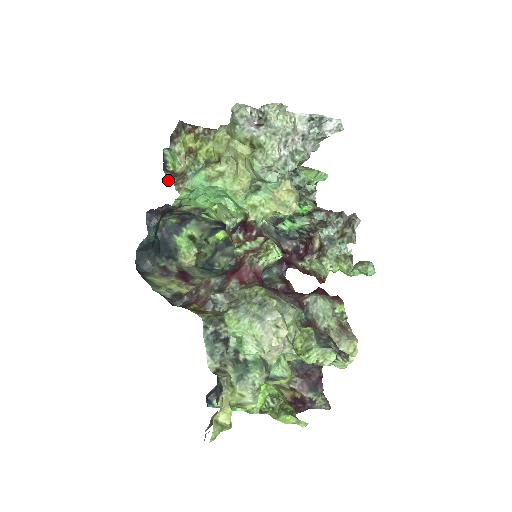
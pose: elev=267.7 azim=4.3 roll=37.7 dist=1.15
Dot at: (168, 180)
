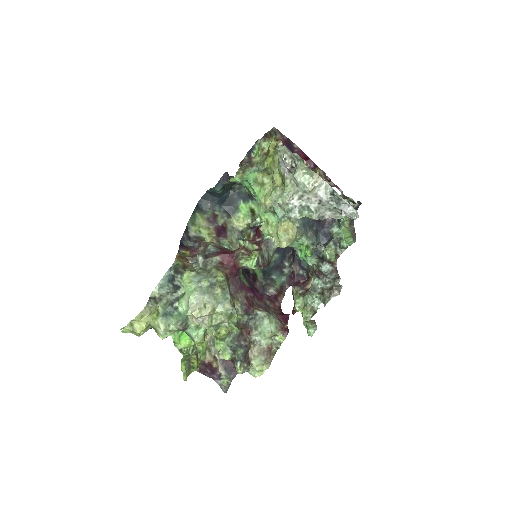
Dot at: (243, 161)
